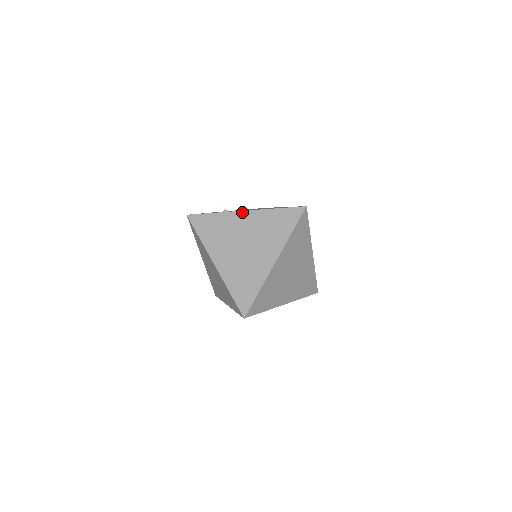
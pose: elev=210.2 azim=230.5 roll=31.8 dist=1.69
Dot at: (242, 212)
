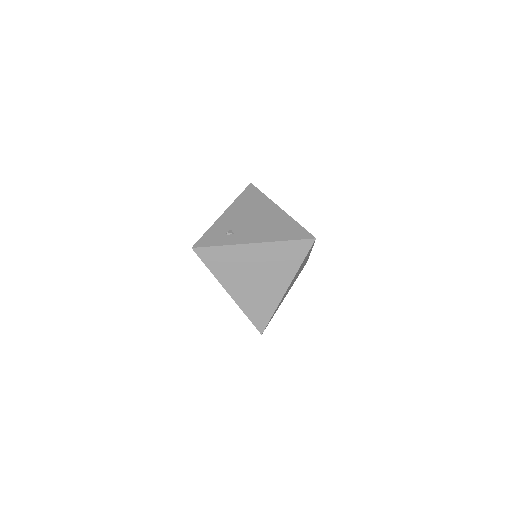
Dot at: (251, 245)
